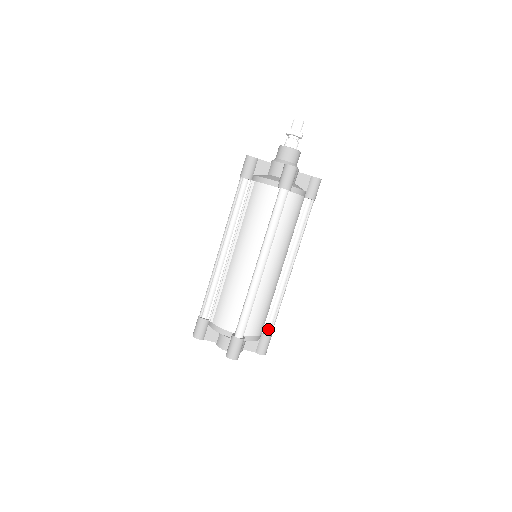
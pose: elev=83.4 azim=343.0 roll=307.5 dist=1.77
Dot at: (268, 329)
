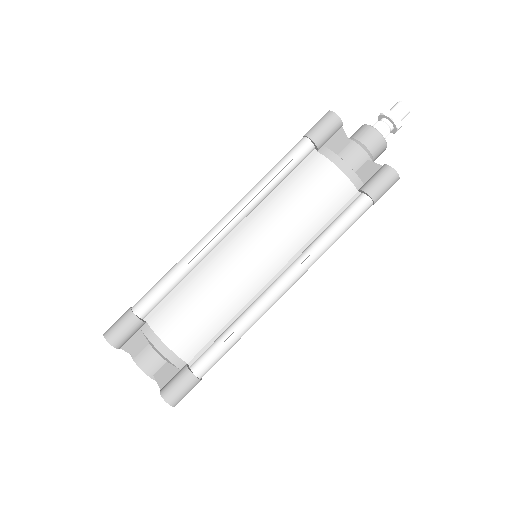
Dot at: (197, 361)
